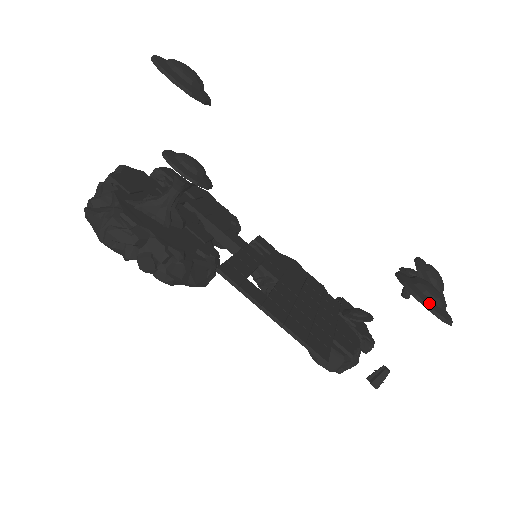
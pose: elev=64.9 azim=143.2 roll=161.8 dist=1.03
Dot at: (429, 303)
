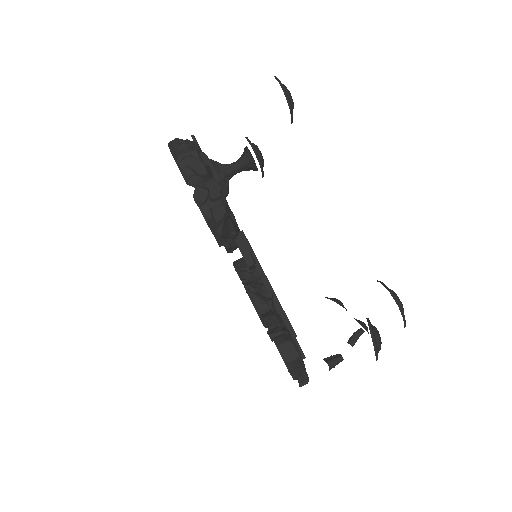
Dot at: (397, 300)
